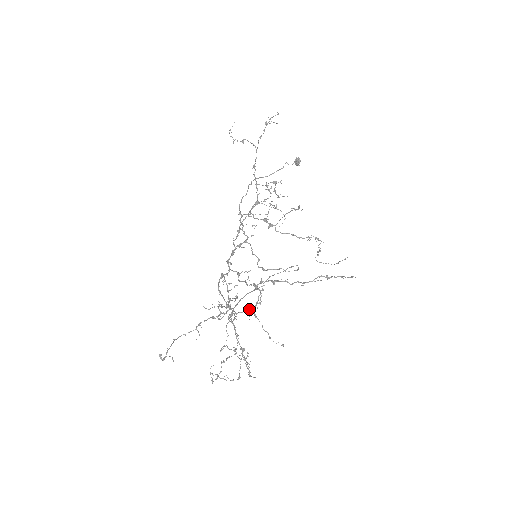
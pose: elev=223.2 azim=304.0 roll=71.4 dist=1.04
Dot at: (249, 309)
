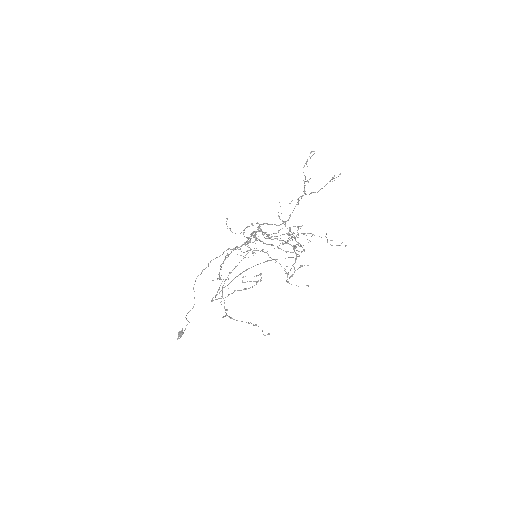
Dot at: occluded
